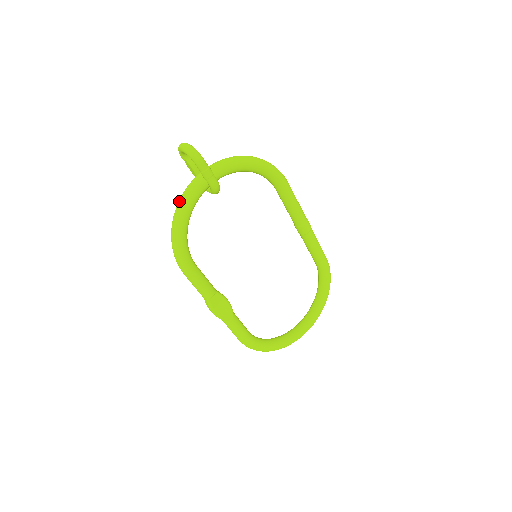
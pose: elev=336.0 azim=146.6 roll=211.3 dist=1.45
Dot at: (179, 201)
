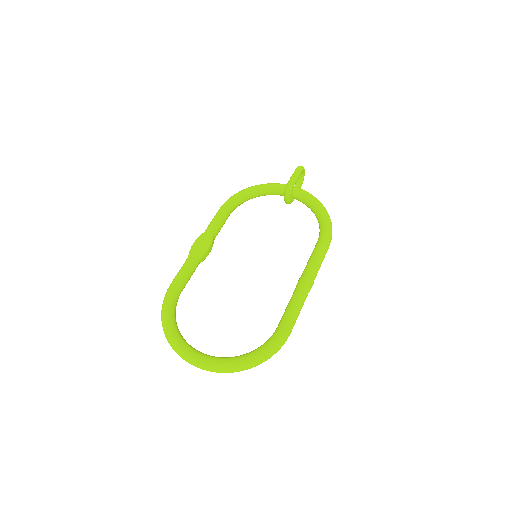
Dot at: occluded
